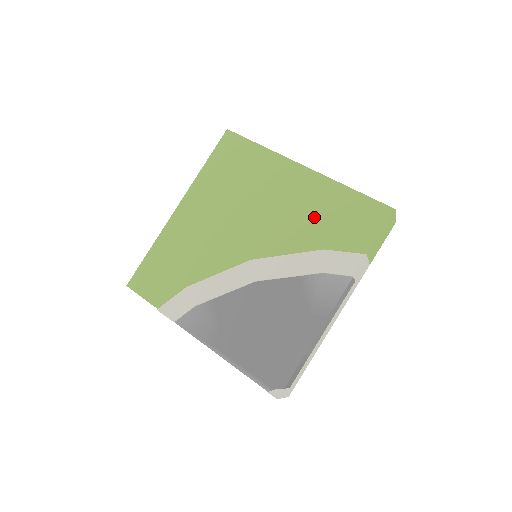
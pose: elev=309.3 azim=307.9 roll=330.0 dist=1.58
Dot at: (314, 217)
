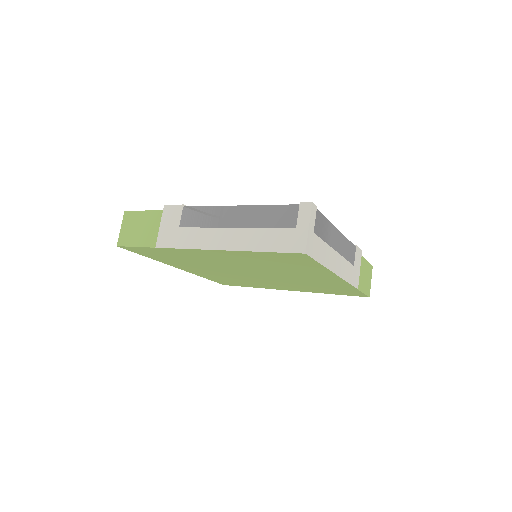
Dot at: occluded
